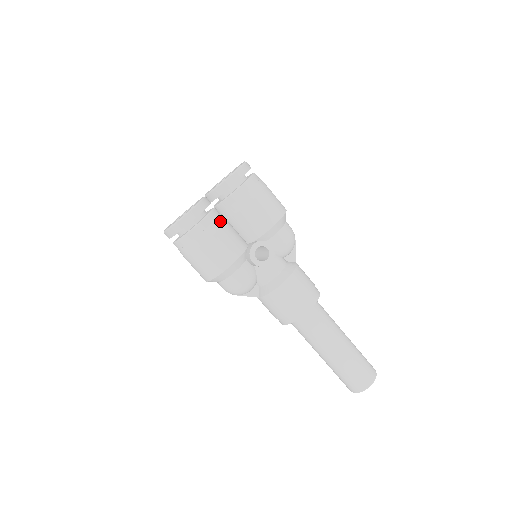
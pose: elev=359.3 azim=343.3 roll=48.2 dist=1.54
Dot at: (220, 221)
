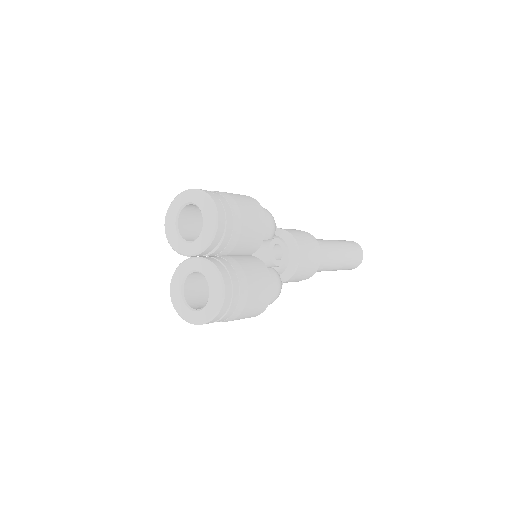
Dot at: (235, 264)
